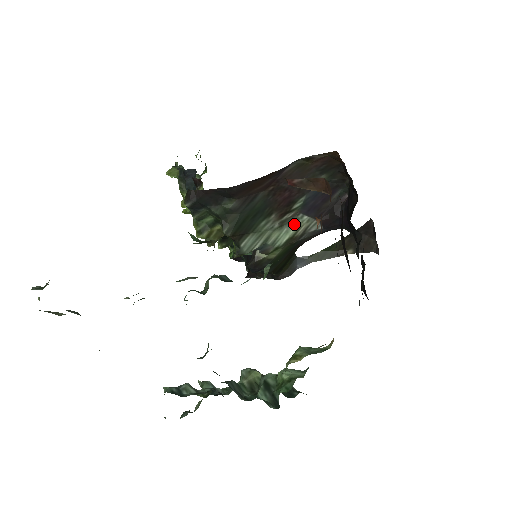
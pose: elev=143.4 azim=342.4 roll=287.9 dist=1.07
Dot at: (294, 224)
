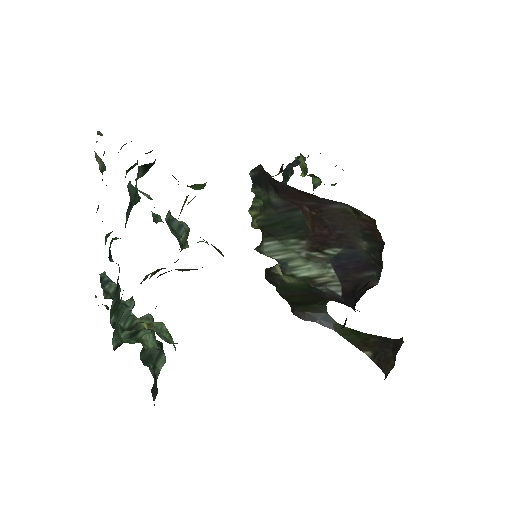
Dot at: (321, 268)
